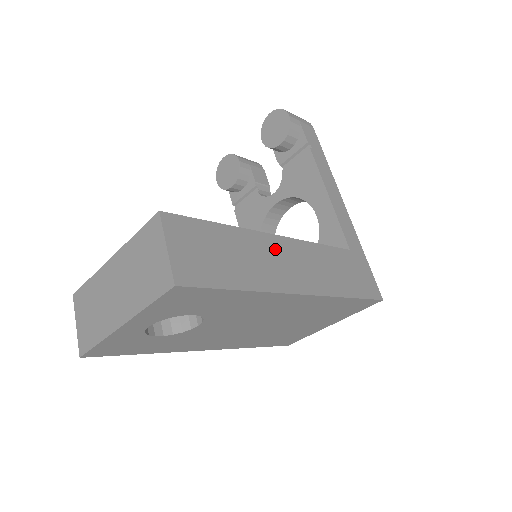
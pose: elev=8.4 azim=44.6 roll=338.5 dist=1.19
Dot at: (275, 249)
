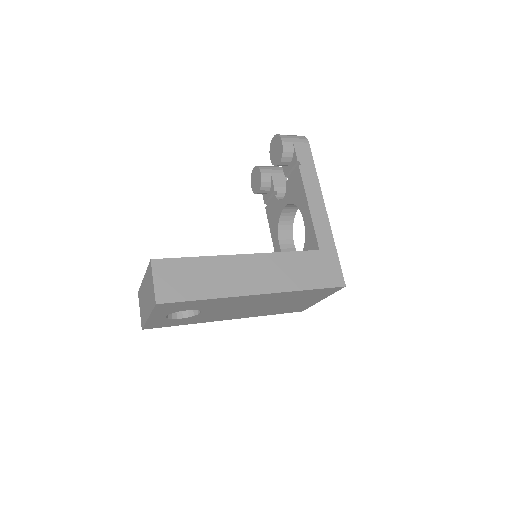
Dot at: (239, 265)
